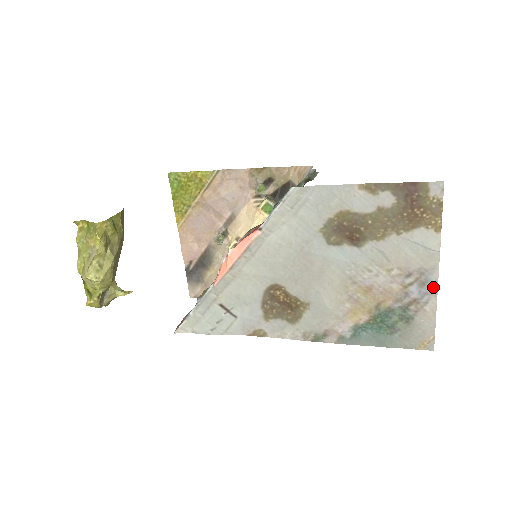
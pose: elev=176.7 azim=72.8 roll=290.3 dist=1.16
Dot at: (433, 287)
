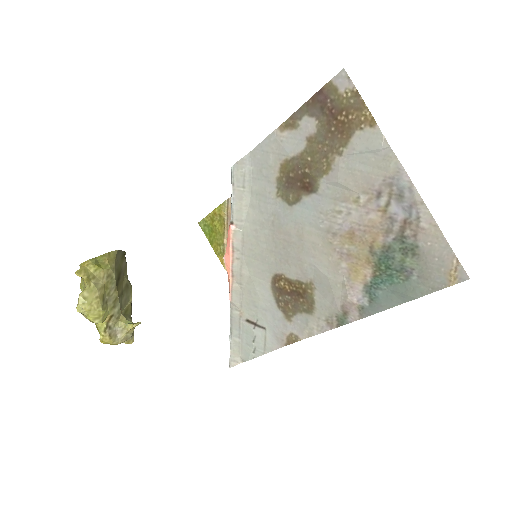
Dot at: (412, 194)
